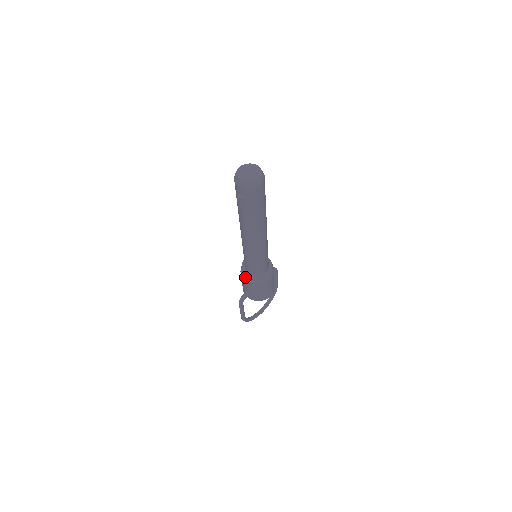
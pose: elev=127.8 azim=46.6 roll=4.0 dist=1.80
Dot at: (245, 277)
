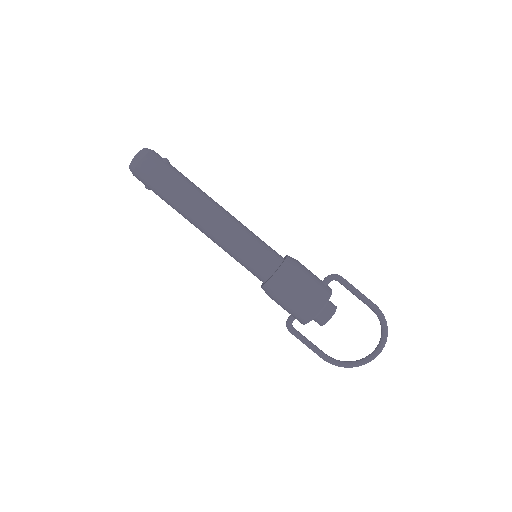
Dot at: occluded
